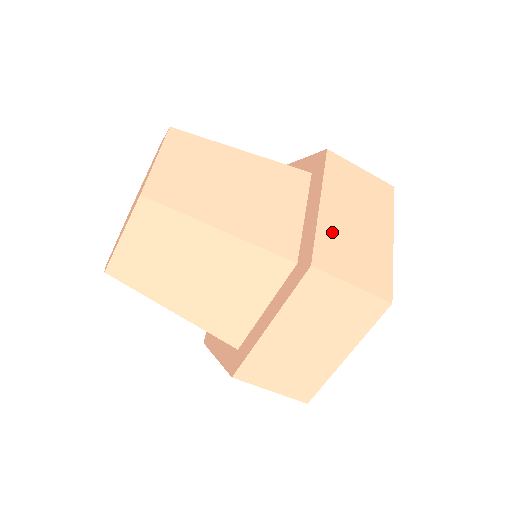
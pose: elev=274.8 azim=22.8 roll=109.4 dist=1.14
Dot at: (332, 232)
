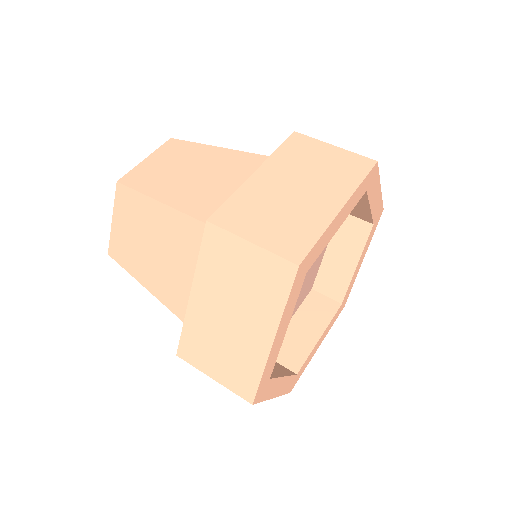
Dot at: (253, 196)
